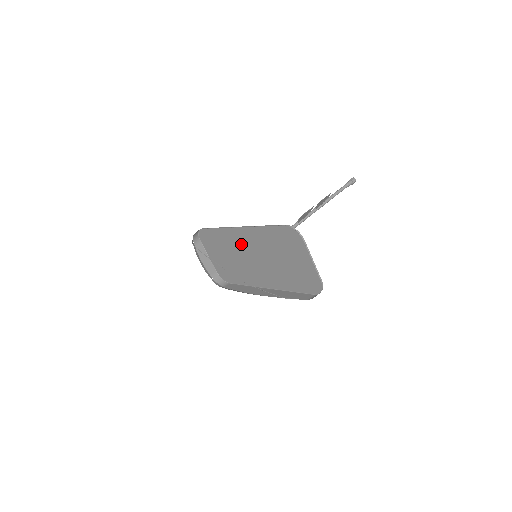
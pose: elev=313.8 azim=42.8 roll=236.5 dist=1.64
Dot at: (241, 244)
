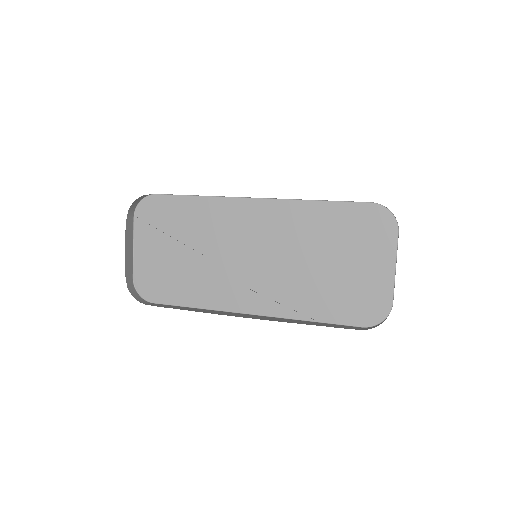
Dot at: (242, 229)
